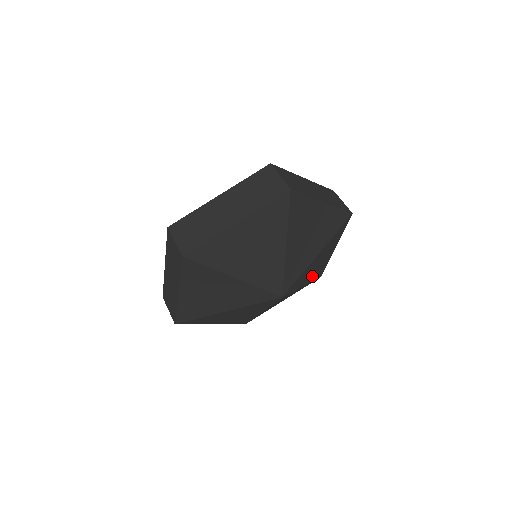
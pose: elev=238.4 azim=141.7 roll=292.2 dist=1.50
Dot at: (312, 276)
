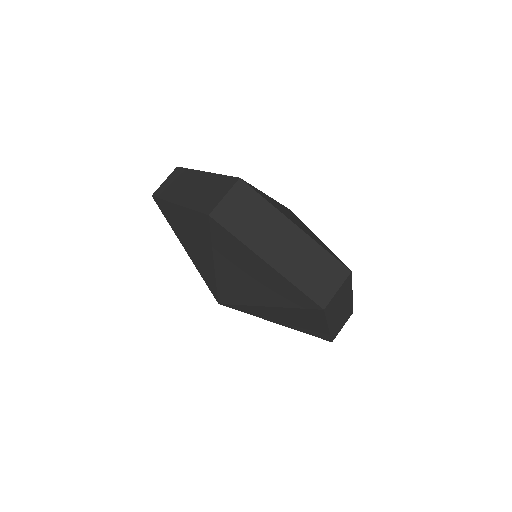
Dot at: occluded
